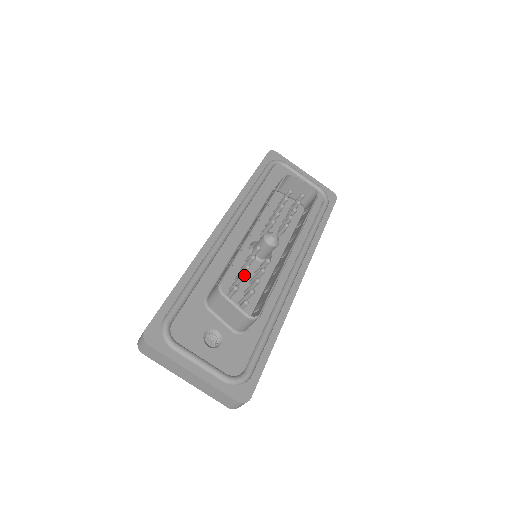
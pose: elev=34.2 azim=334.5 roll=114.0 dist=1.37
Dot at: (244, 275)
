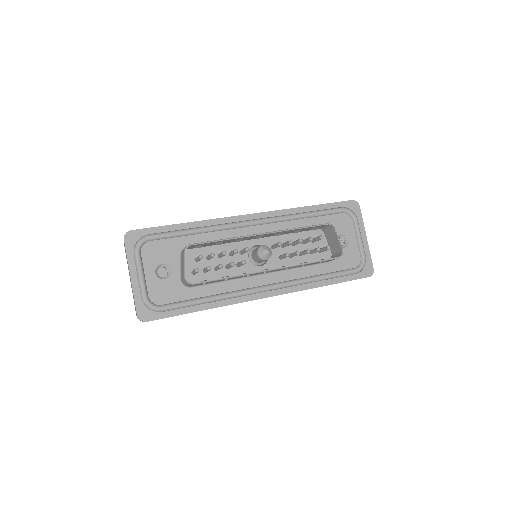
Dot at: (228, 258)
